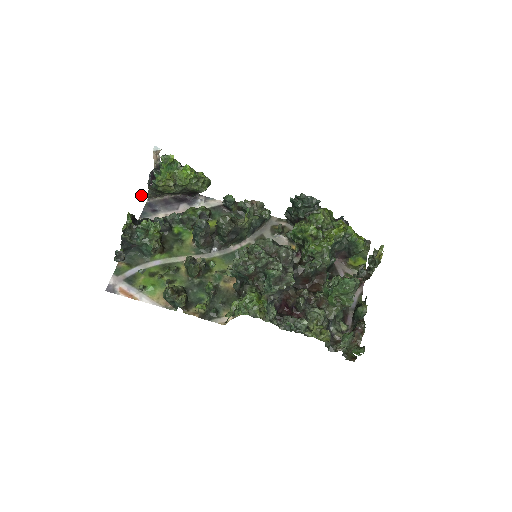
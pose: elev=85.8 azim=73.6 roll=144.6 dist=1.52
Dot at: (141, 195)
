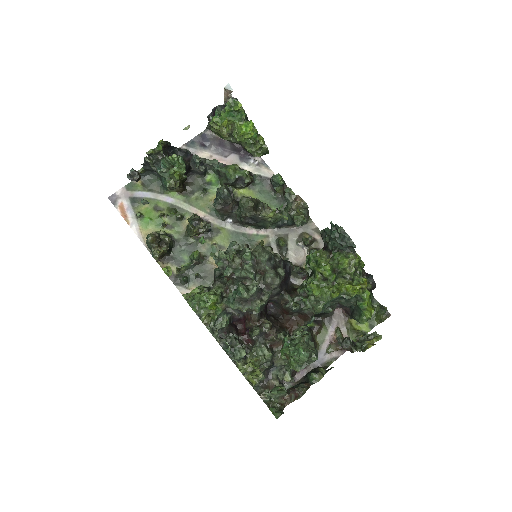
Dot at: occluded
